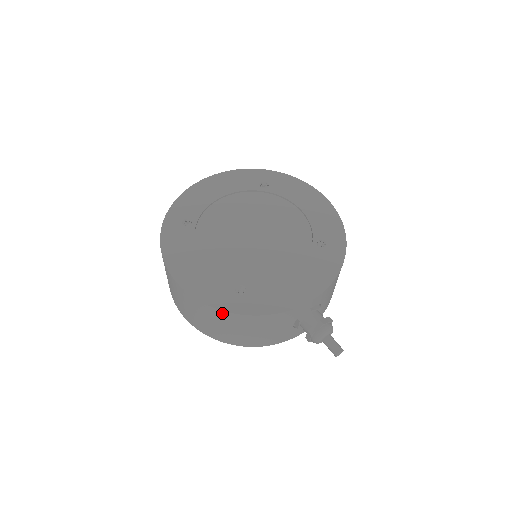
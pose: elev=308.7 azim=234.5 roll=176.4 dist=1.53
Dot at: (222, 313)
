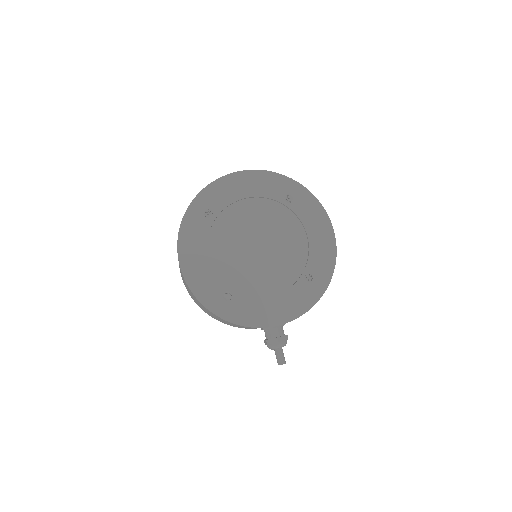
Dot at: (206, 308)
